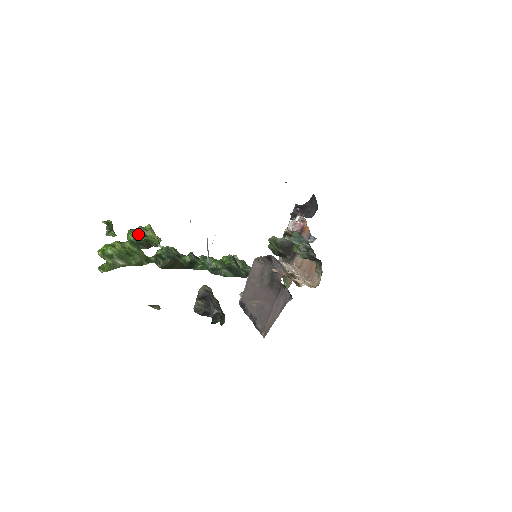
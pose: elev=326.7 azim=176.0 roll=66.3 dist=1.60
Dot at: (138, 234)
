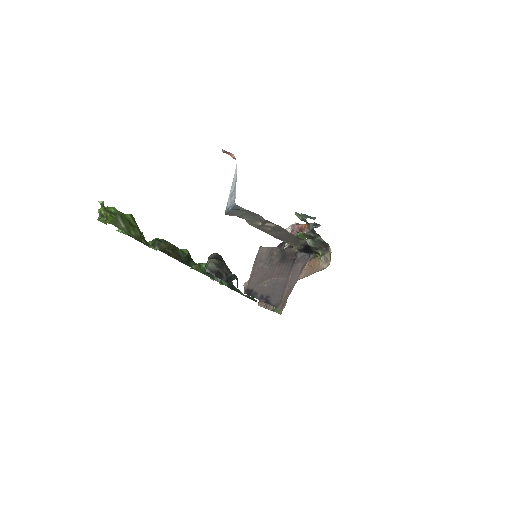
Dot at: occluded
